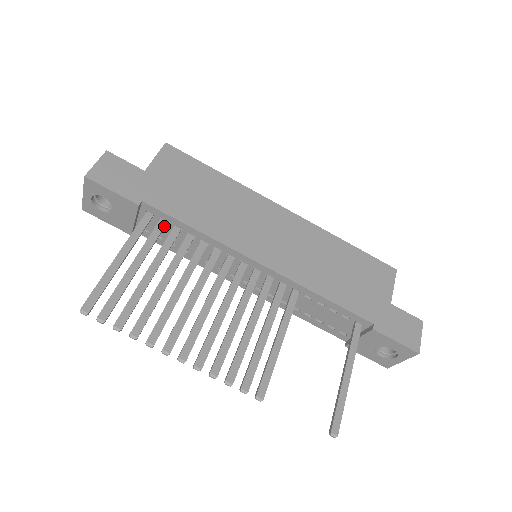
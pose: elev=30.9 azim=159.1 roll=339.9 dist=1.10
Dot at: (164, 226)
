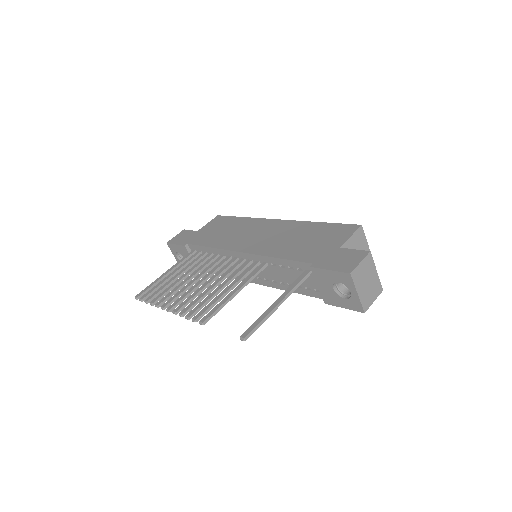
Dot at: (198, 253)
